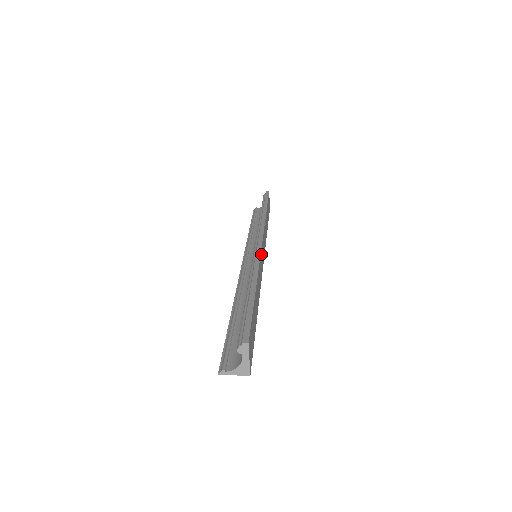
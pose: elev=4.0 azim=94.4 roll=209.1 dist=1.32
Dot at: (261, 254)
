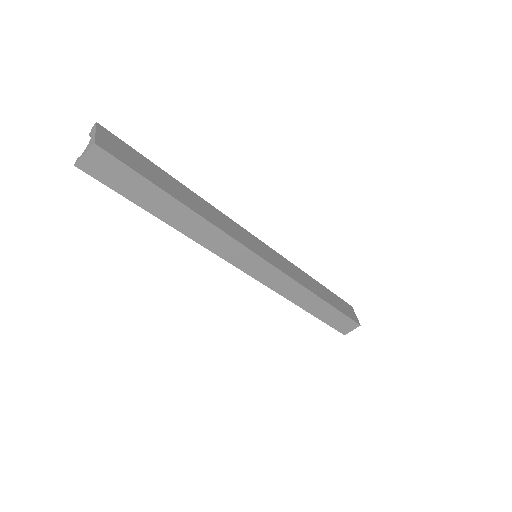
Dot at: (243, 231)
